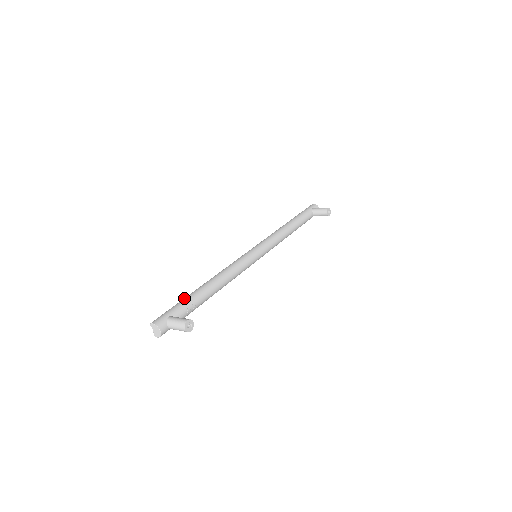
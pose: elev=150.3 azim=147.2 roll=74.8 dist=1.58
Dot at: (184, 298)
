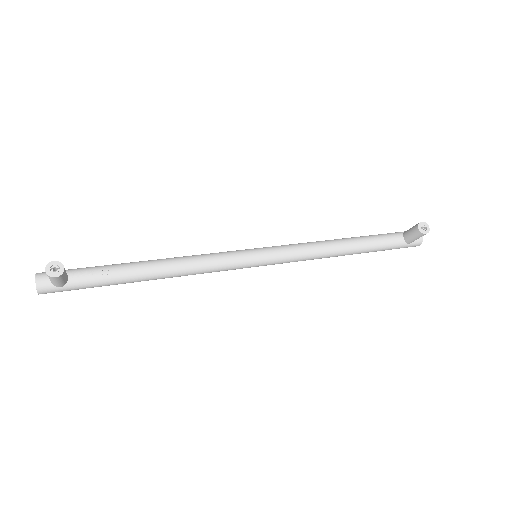
Dot at: occluded
